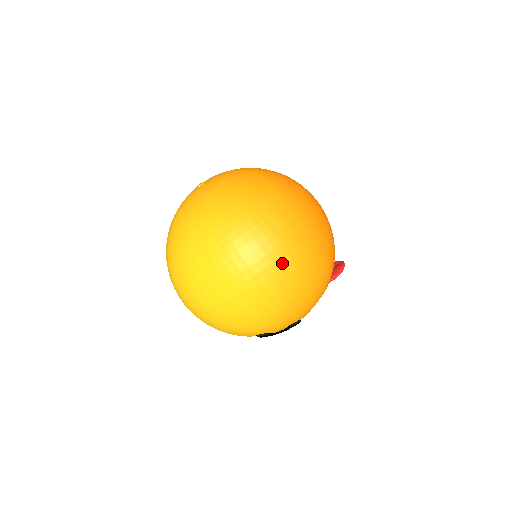
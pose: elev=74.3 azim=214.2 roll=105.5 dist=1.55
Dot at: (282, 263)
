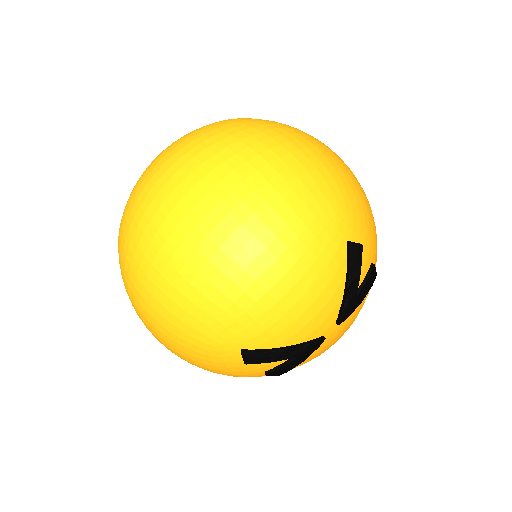
Dot at: occluded
